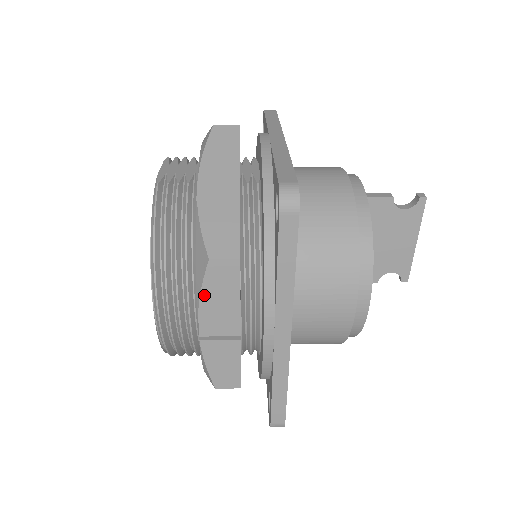
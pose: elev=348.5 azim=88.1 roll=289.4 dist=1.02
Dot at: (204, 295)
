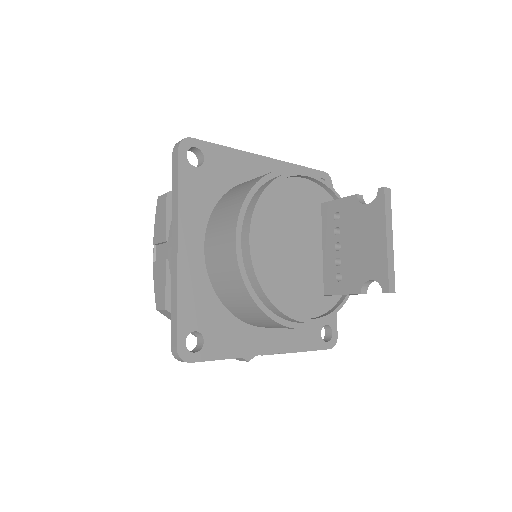
Dot at: (156, 224)
